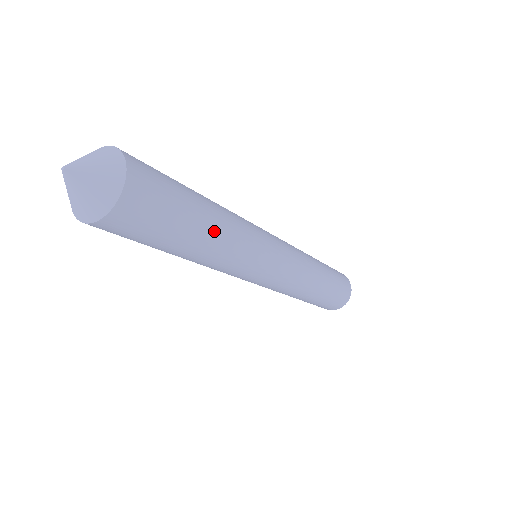
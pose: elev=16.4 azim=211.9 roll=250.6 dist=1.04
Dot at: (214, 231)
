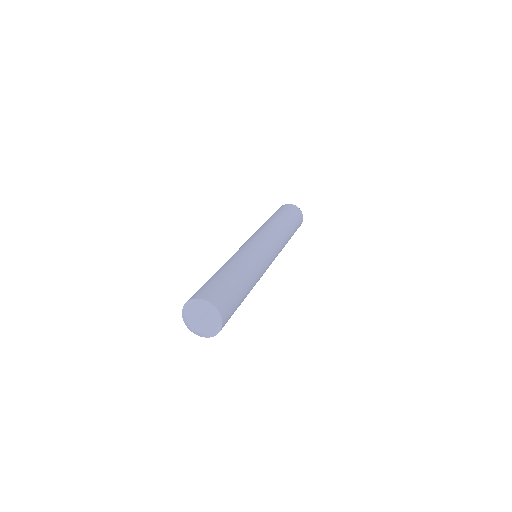
Dot at: (249, 288)
